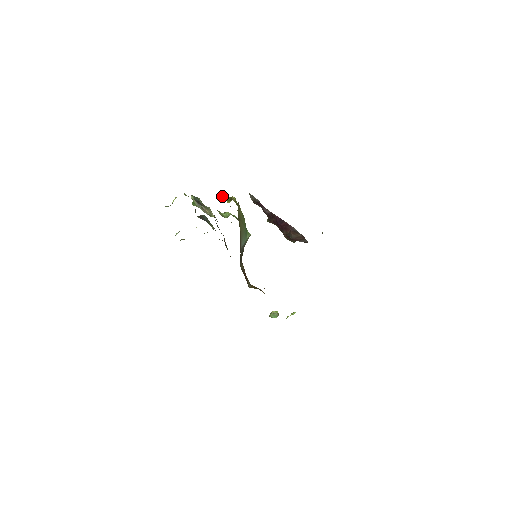
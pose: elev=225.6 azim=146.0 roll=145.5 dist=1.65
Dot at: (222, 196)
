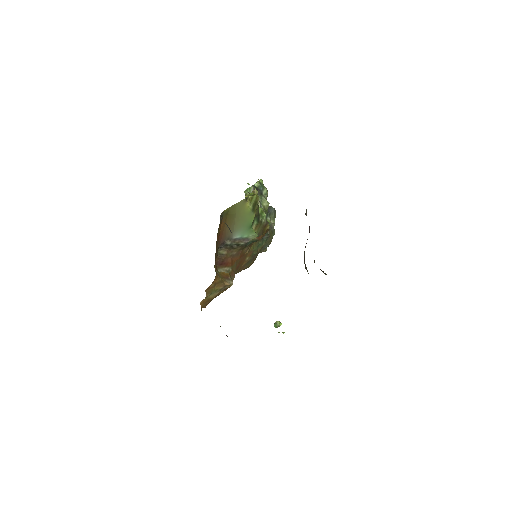
Dot at: (254, 190)
